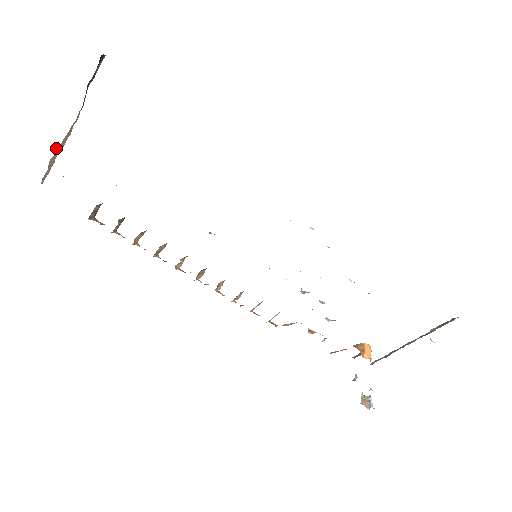
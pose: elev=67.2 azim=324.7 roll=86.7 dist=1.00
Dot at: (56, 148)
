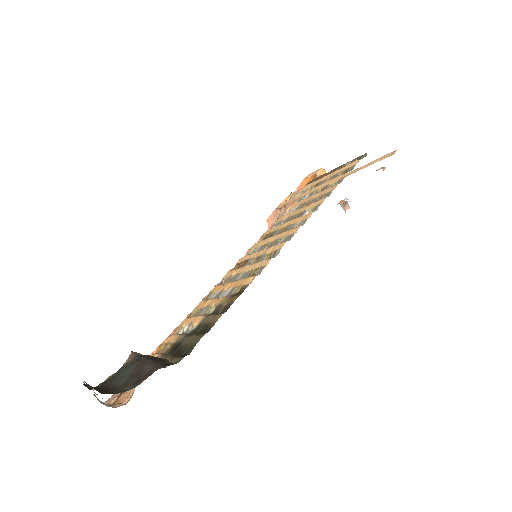
Dot at: occluded
